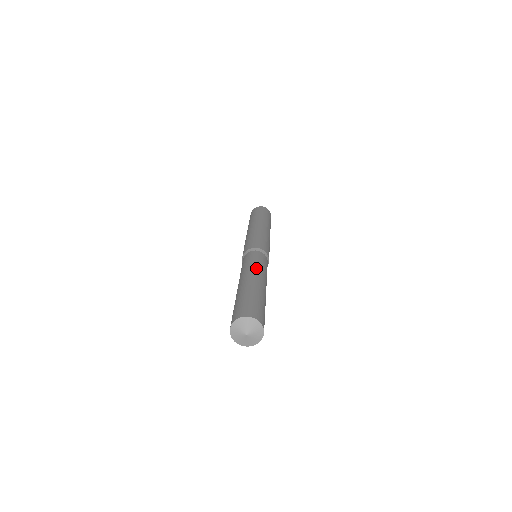
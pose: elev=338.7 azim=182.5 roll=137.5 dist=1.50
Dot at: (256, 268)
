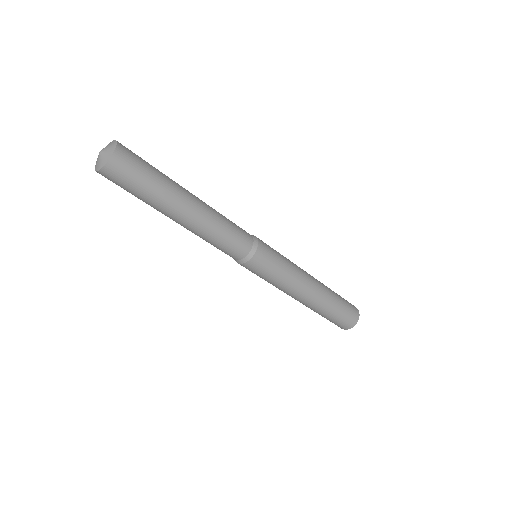
Dot at: occluded
